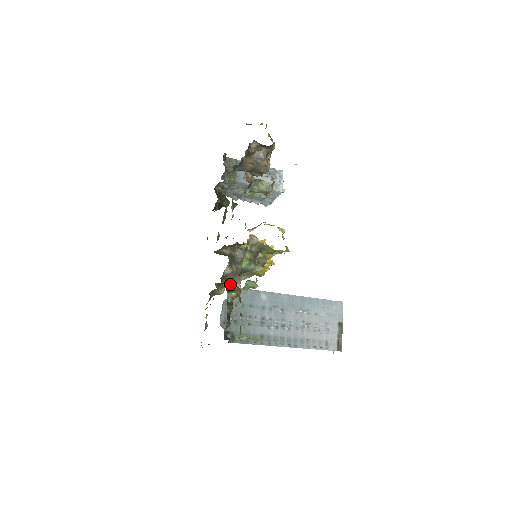
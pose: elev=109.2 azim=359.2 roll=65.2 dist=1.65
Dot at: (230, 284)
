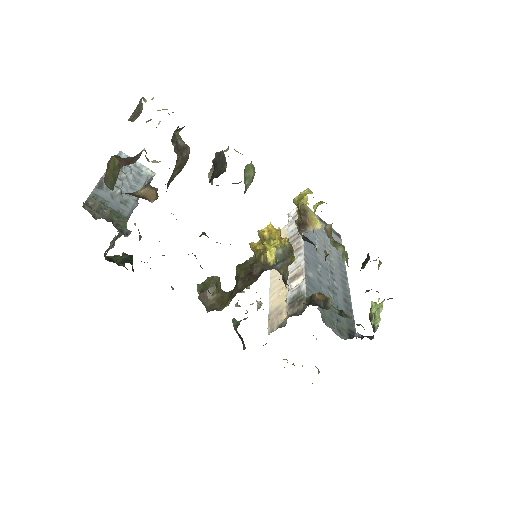
Dot at: occluded
